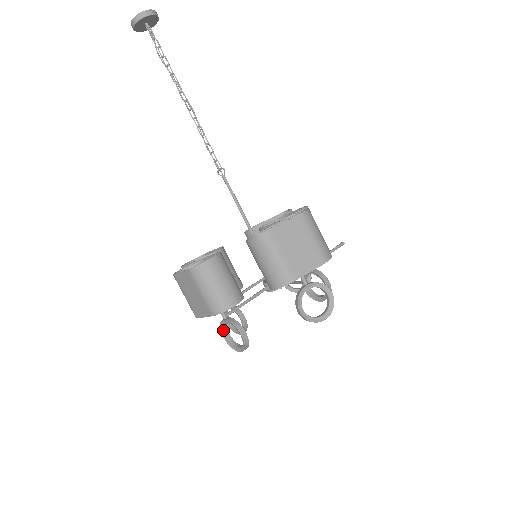
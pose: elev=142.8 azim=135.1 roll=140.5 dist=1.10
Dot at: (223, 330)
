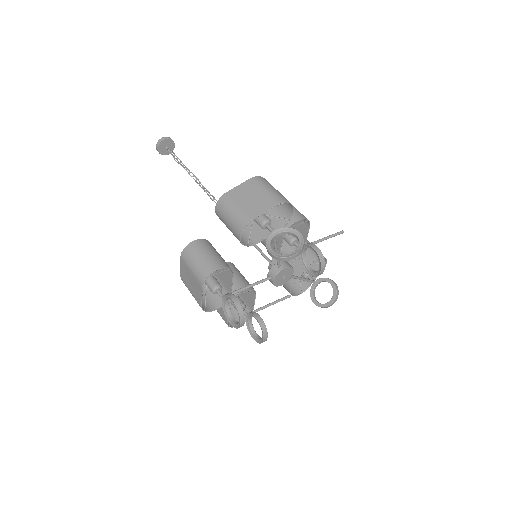
Dot at: (227, 315)
